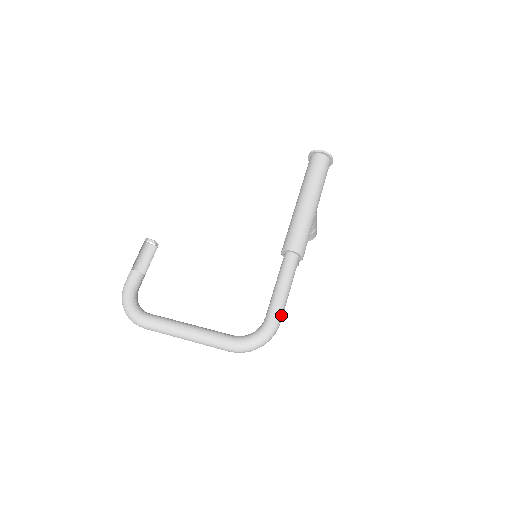
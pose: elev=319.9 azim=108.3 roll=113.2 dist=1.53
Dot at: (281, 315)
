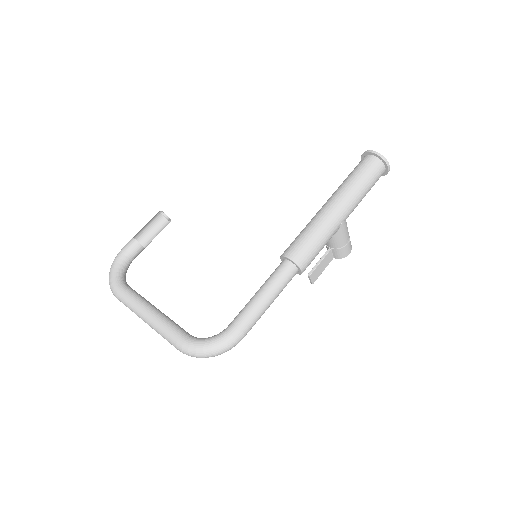
Dot at: (246, 328)
